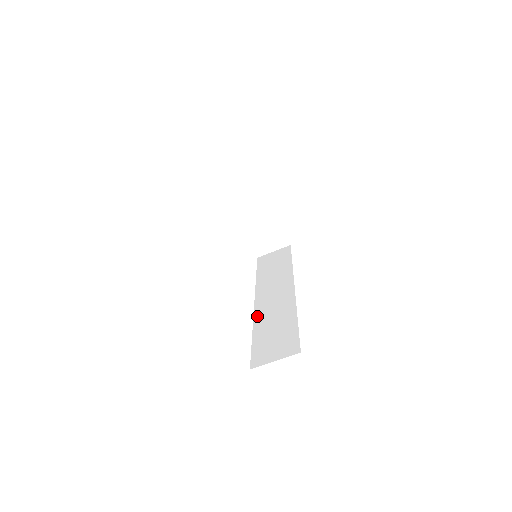
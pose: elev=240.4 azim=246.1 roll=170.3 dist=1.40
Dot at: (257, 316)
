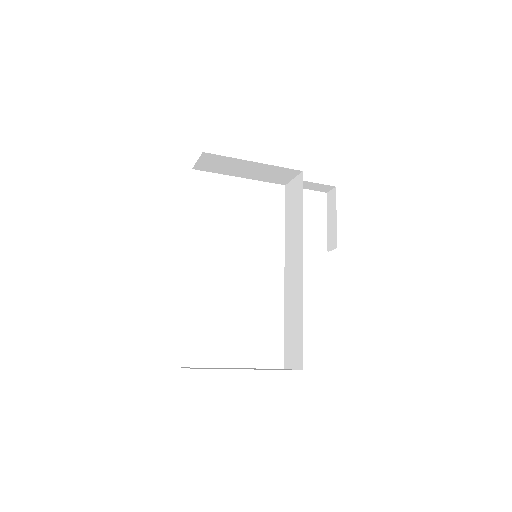
Dot at: (285, 298)
